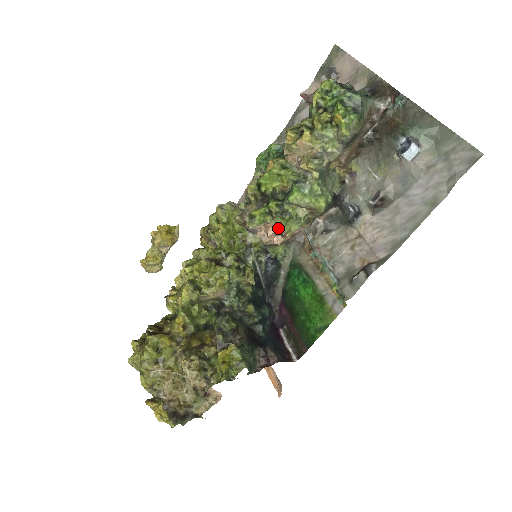
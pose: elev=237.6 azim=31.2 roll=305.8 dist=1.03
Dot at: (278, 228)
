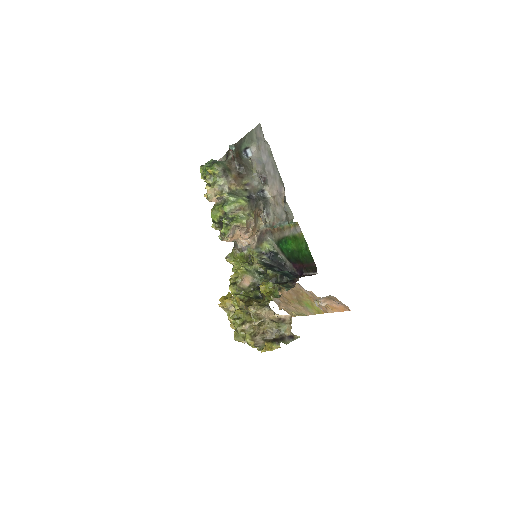
Dot at: (241, 230)
